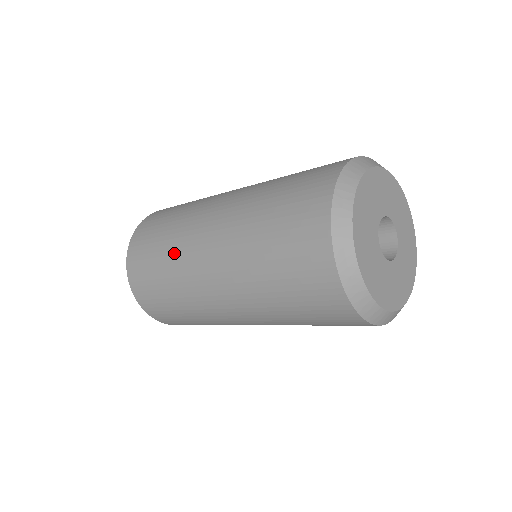
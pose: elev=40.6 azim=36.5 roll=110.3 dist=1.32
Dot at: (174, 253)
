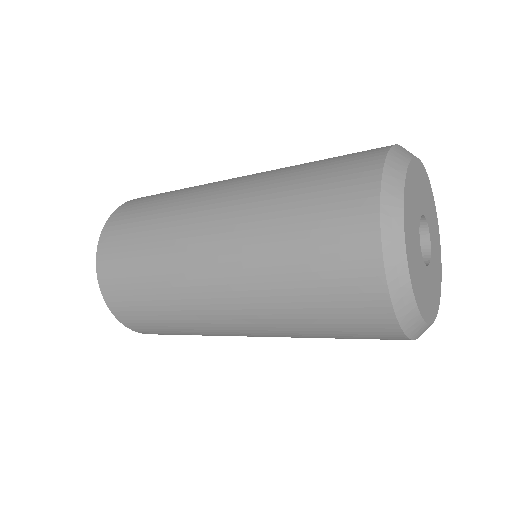
Dot at: (164, 273)
